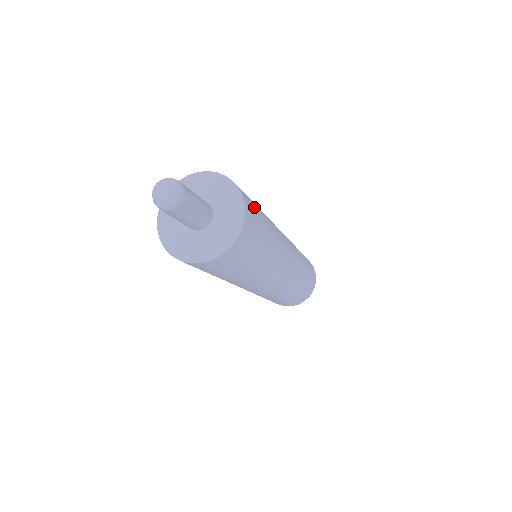
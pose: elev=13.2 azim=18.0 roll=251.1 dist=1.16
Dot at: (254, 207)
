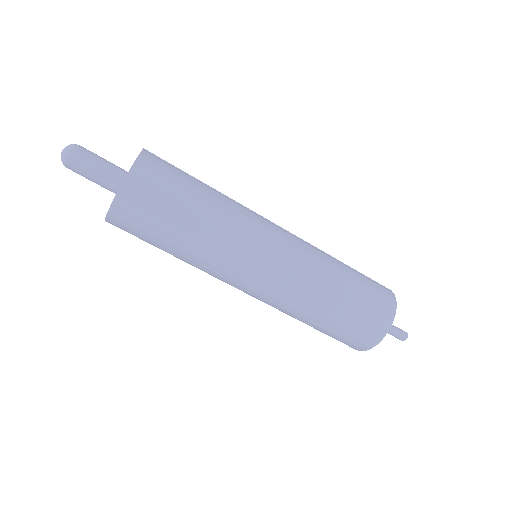
Dot at: occluded
